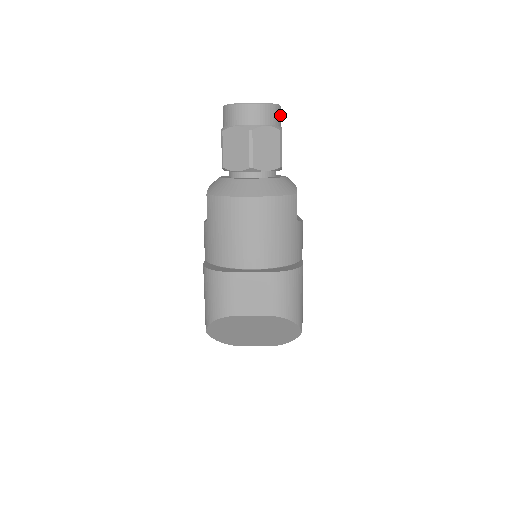
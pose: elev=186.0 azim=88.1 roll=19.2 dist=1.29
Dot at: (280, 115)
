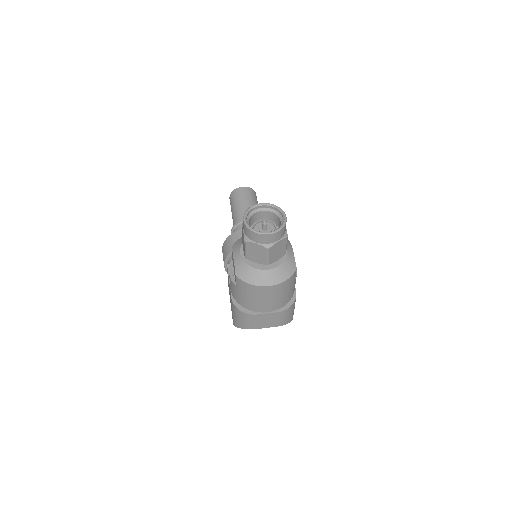
Dot at: occluded
